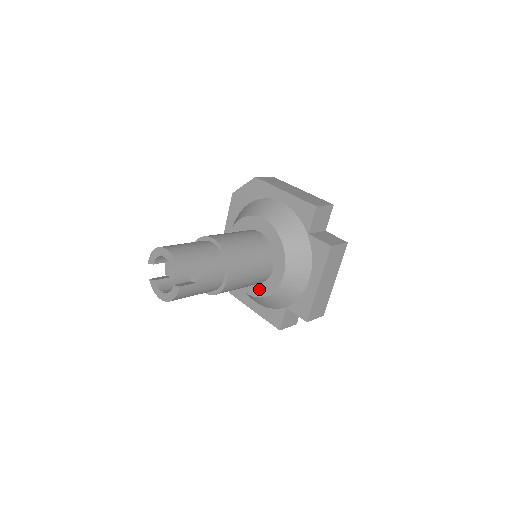
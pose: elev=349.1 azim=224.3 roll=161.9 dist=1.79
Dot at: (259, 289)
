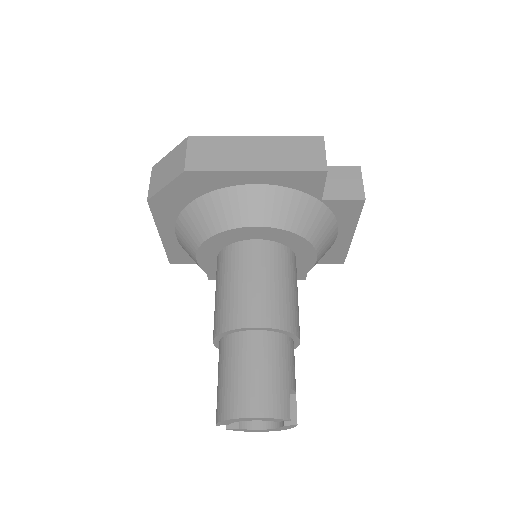
Dot at: occluded
